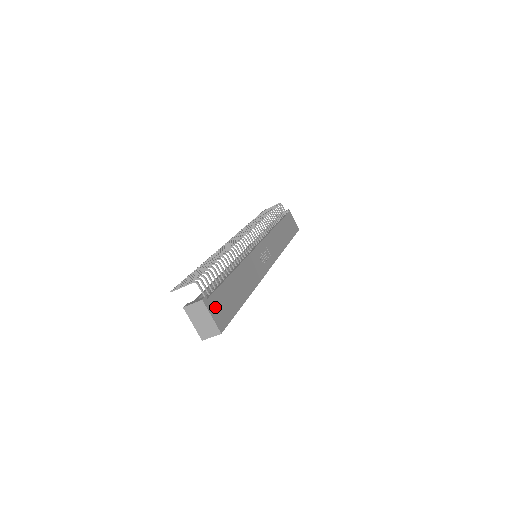
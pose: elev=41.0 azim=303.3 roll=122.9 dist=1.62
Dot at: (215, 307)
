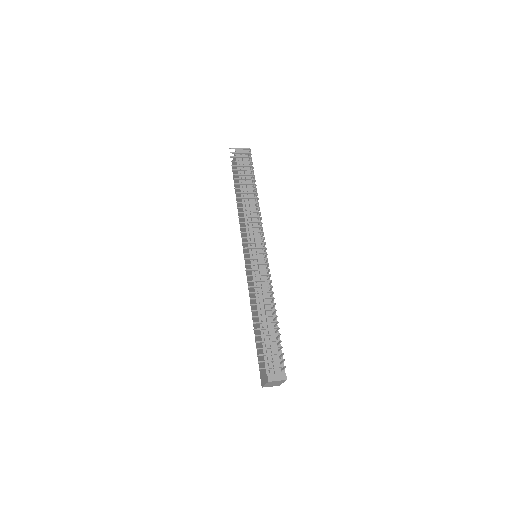
Dot at: occluded
